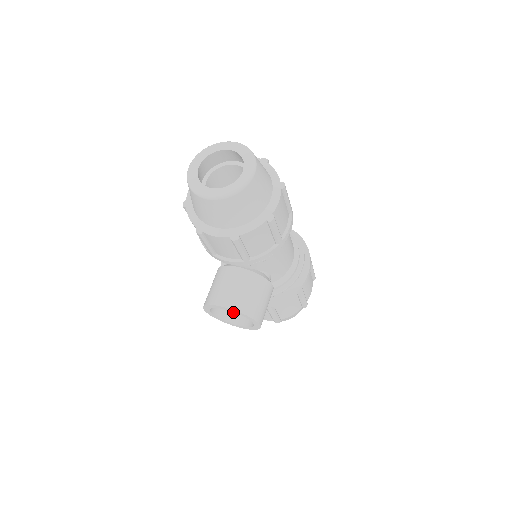
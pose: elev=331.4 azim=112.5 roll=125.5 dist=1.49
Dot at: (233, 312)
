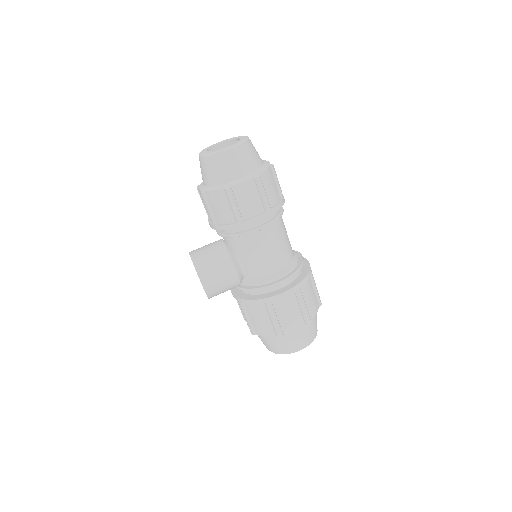
Dot at: occluded
